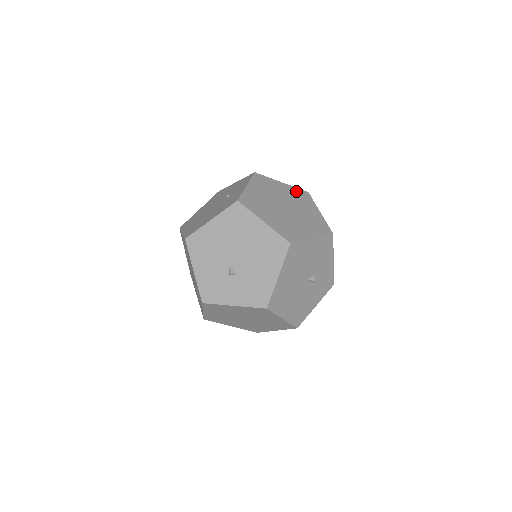
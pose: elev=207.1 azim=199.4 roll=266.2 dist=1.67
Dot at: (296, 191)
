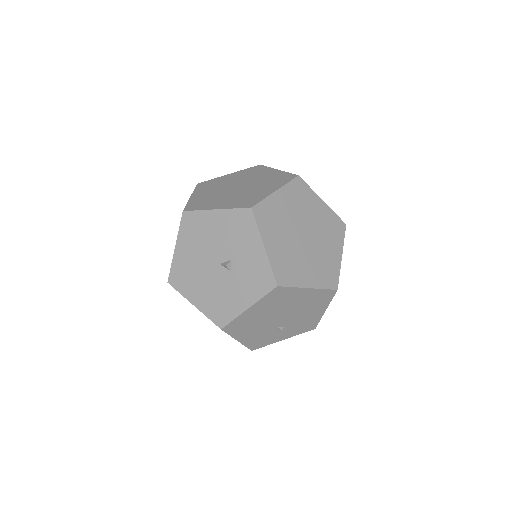
Dot at: (281, 175)
